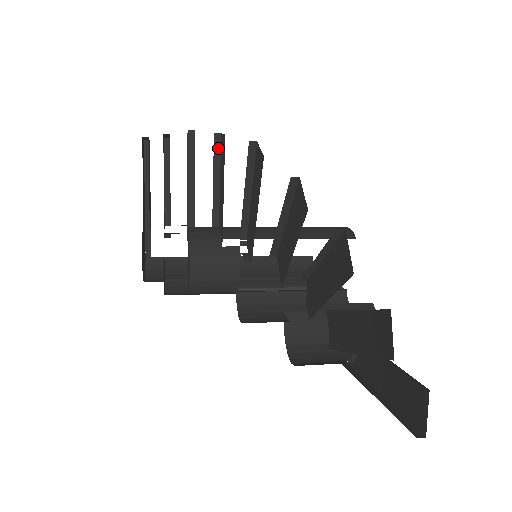
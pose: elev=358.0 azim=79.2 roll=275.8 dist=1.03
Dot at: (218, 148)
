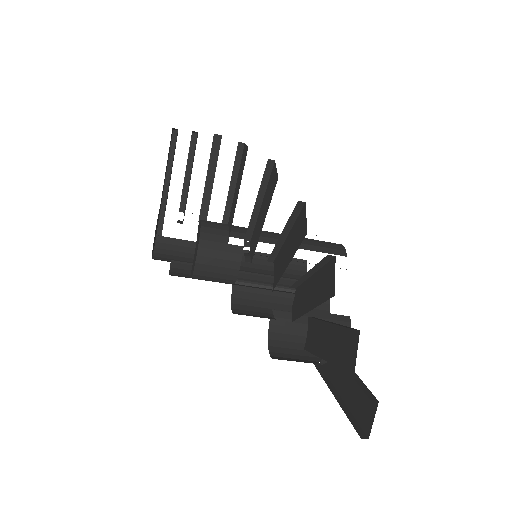
Dot at: (240, 155)
